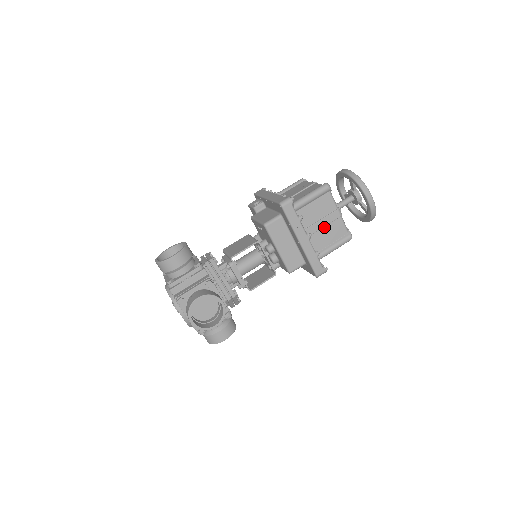
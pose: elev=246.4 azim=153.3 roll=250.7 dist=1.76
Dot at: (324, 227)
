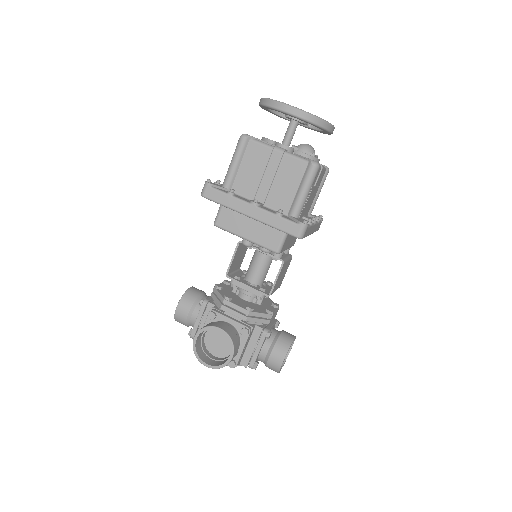
Dot at: (275, 179)
